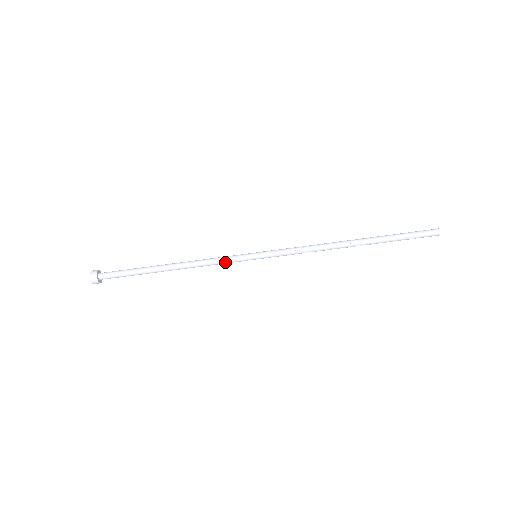
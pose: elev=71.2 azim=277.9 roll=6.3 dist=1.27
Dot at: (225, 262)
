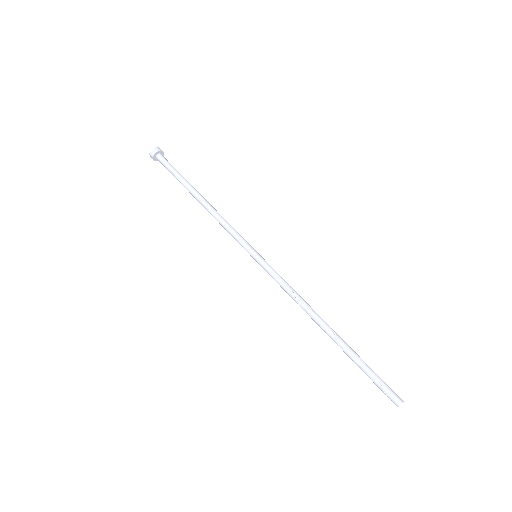
Dot at: (236, 232)
